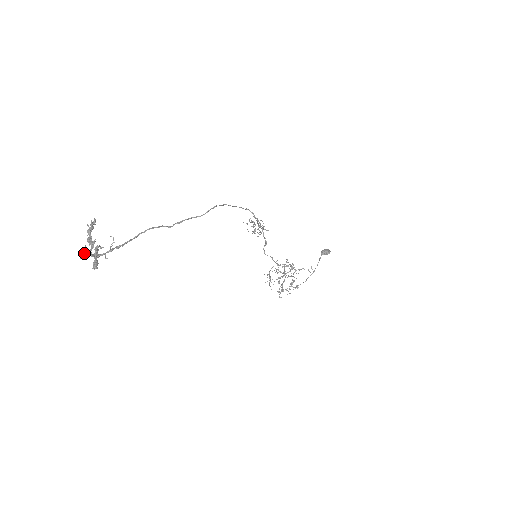
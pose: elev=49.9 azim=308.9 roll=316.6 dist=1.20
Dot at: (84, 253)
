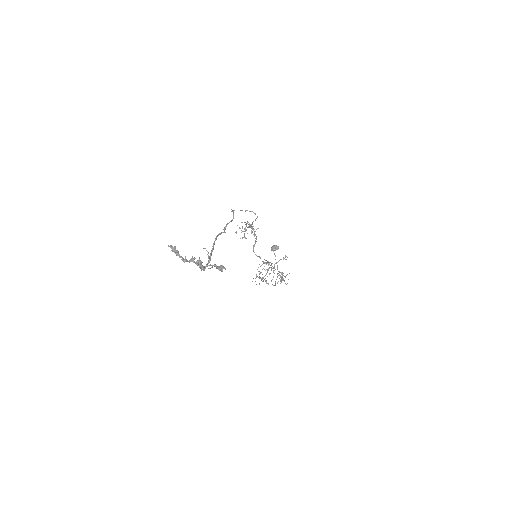
Dot at: (200, 266)
